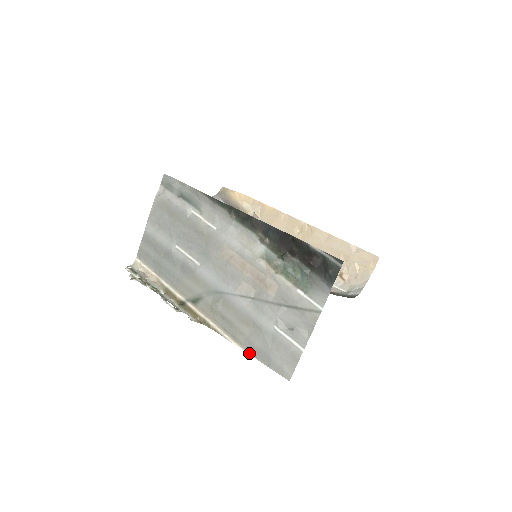
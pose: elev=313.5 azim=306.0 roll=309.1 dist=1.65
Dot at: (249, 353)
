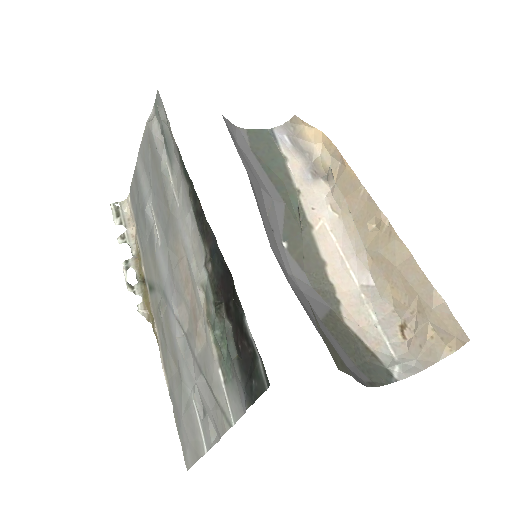
Dot at: (170, 396)
